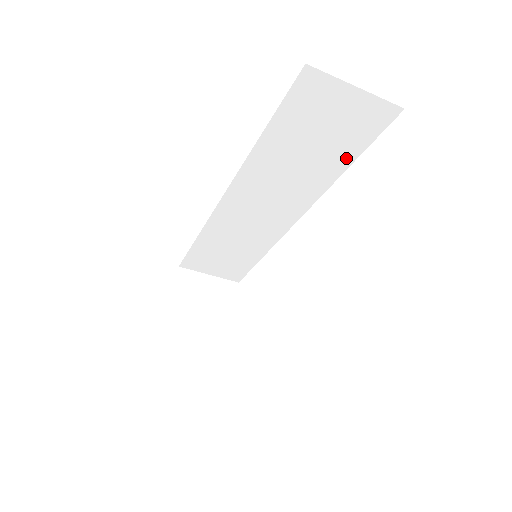
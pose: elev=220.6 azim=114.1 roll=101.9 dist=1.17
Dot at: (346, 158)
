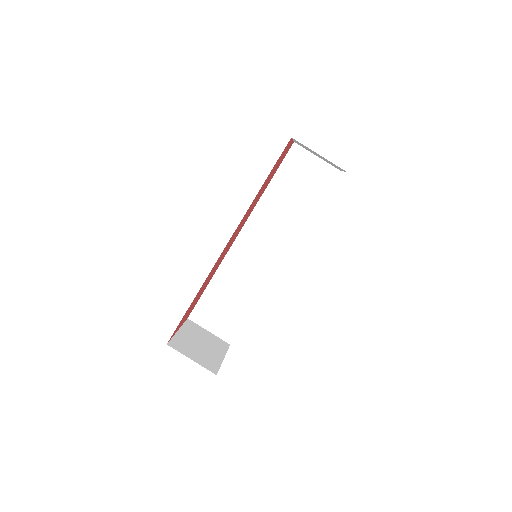
Dot at: (313, 205)
